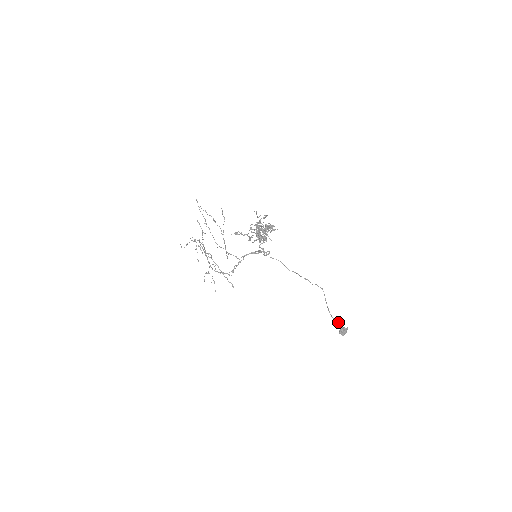
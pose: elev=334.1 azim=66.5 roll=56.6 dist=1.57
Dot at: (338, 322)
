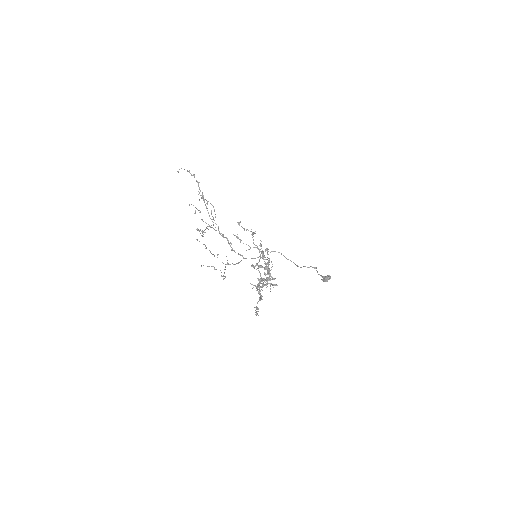
Dot at: (323, 277)
